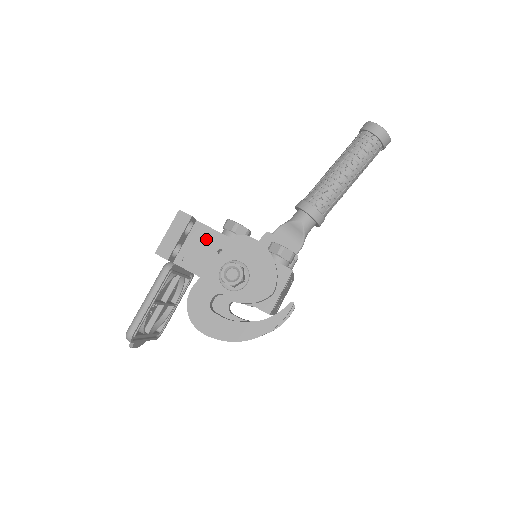
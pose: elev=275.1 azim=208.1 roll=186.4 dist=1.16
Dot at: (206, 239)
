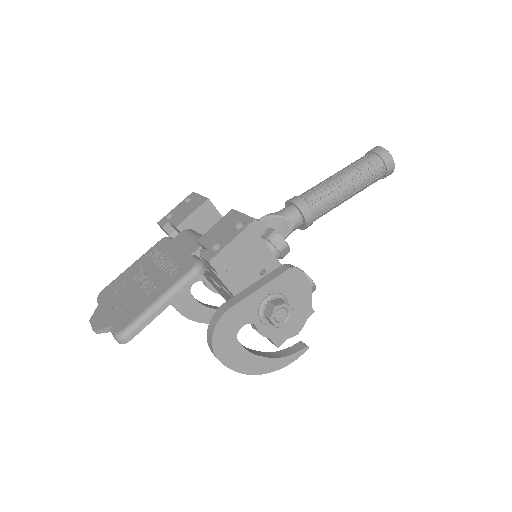
Dot at: (255, 253)
